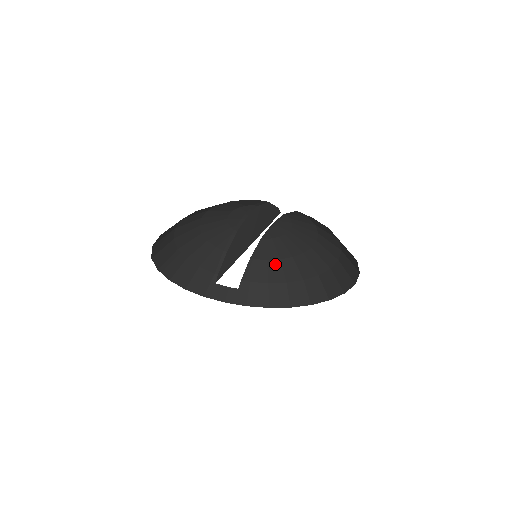
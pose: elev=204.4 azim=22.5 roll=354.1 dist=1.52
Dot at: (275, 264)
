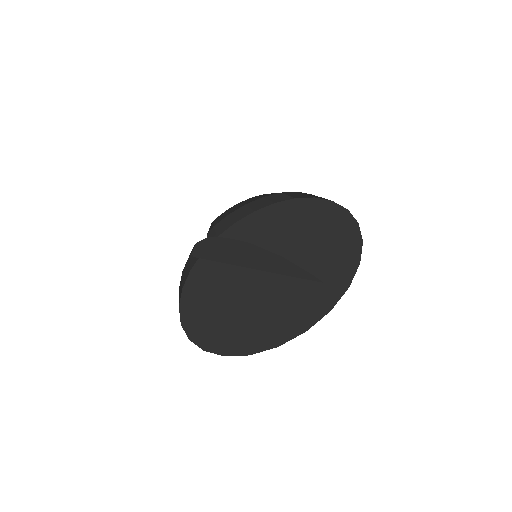
Dot at: (234, 207)
